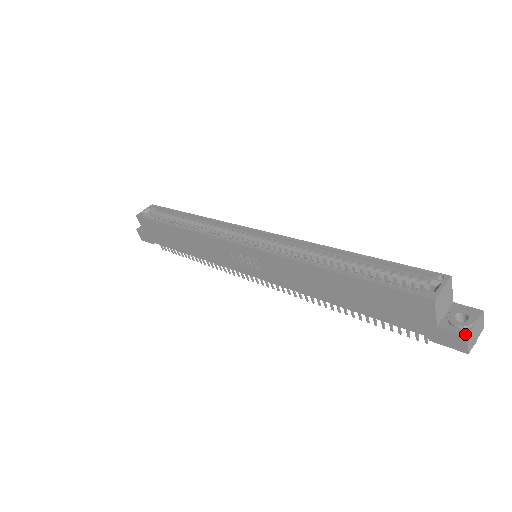
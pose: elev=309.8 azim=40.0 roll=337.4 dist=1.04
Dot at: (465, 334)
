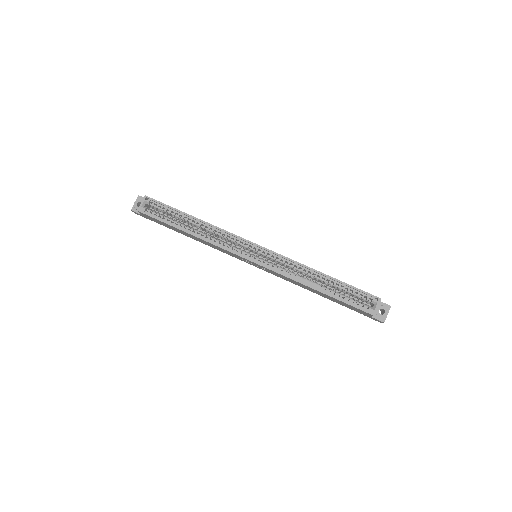
Dot at: (383, 322)
